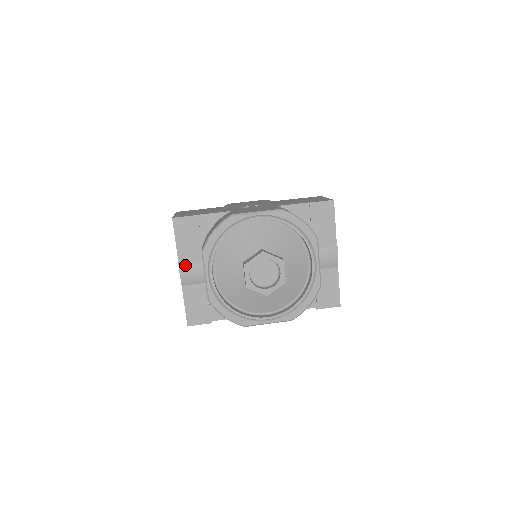
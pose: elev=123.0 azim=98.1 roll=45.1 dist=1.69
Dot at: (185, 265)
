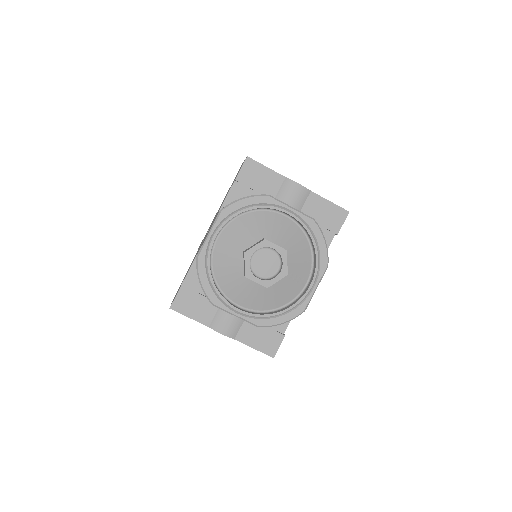
Dot at: (217, 325)
